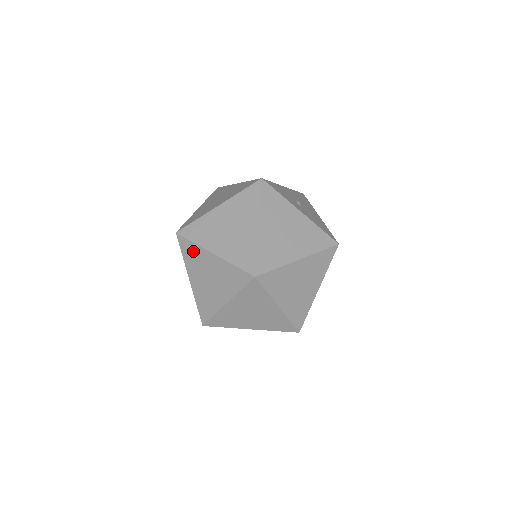
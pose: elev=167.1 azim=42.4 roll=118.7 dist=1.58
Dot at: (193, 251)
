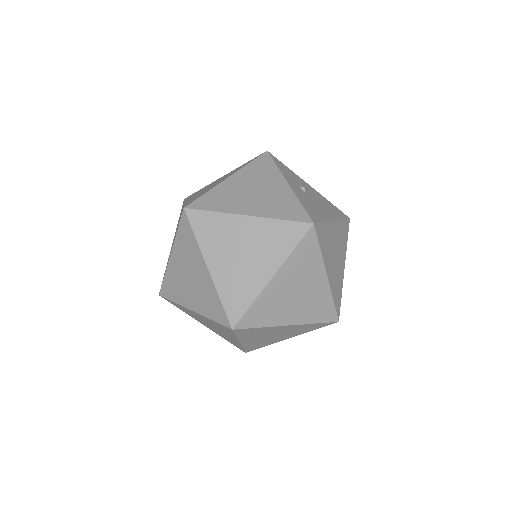
Dot at: (181, 210)
